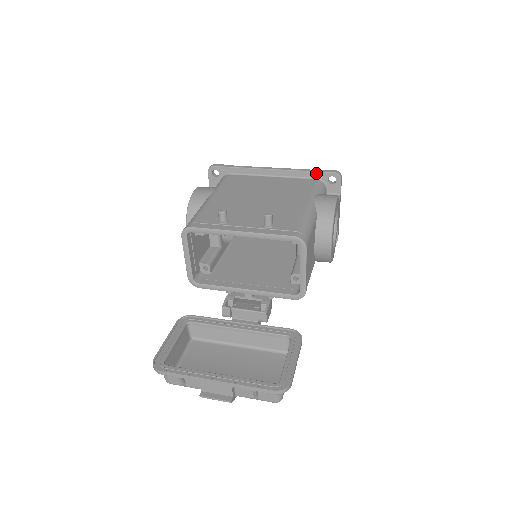
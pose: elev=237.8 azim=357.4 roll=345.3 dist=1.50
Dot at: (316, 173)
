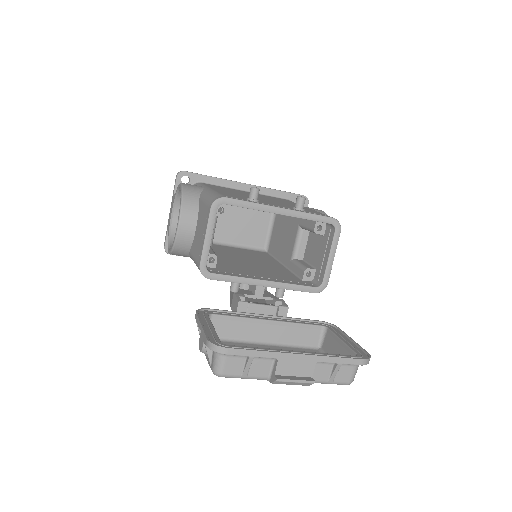
Dot at: (288, 194)
